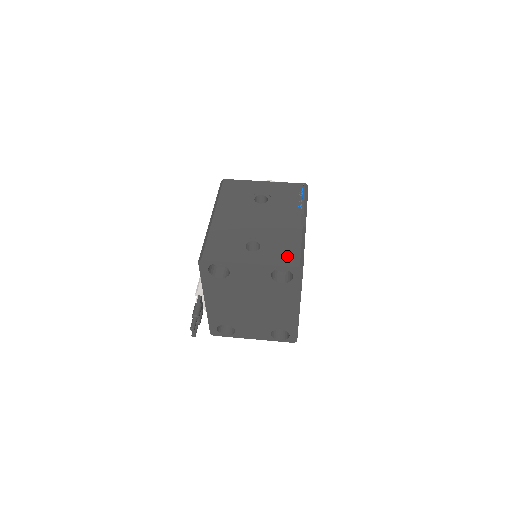
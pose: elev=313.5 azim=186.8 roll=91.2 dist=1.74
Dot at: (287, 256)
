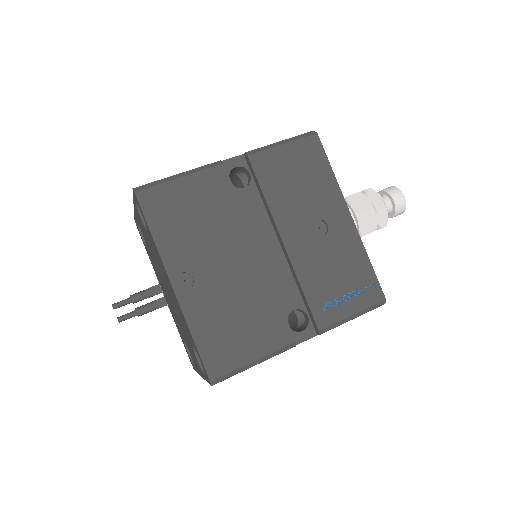
Dot at: occluded
